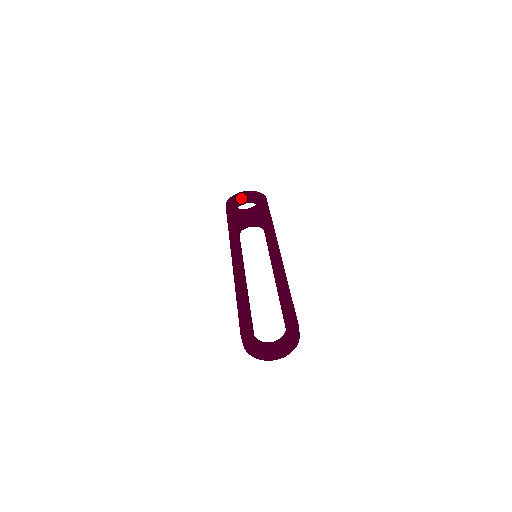
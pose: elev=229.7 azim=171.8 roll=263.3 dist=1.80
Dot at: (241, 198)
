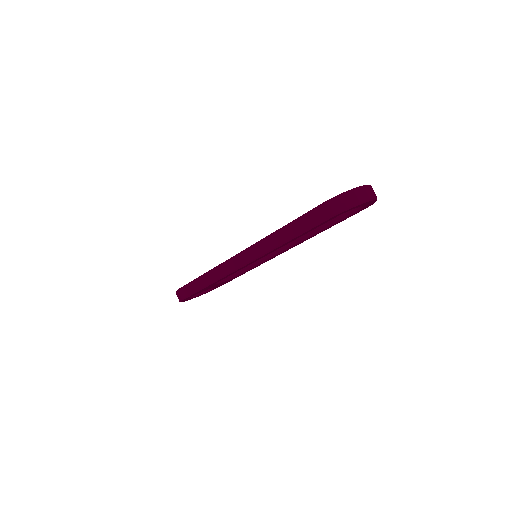
Dot at: occluded
